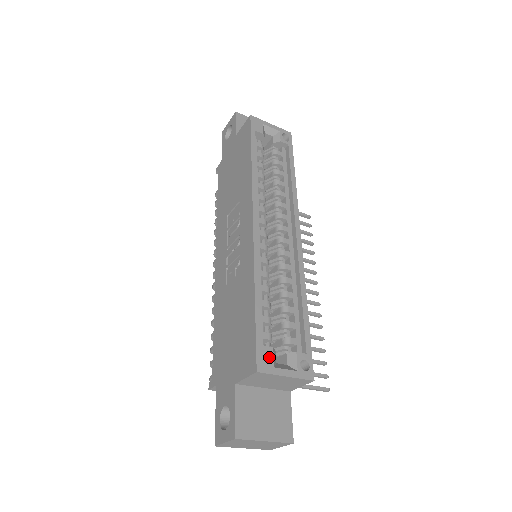
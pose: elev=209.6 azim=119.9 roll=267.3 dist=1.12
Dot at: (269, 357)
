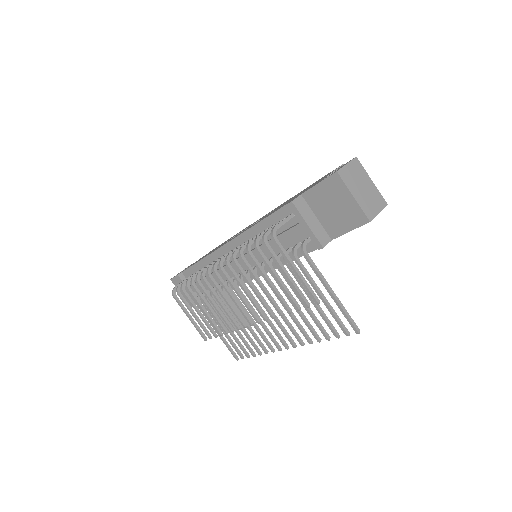
Dot at: occluded
